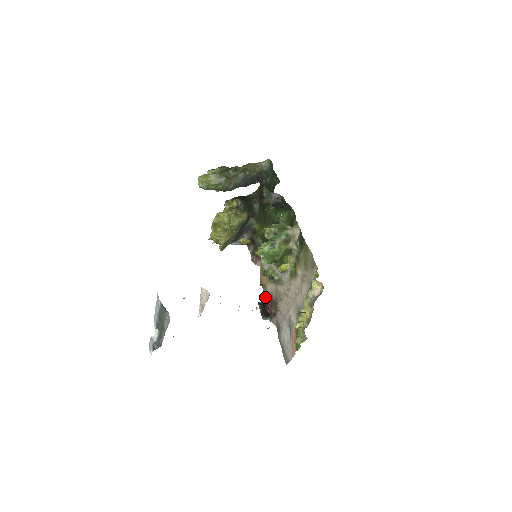
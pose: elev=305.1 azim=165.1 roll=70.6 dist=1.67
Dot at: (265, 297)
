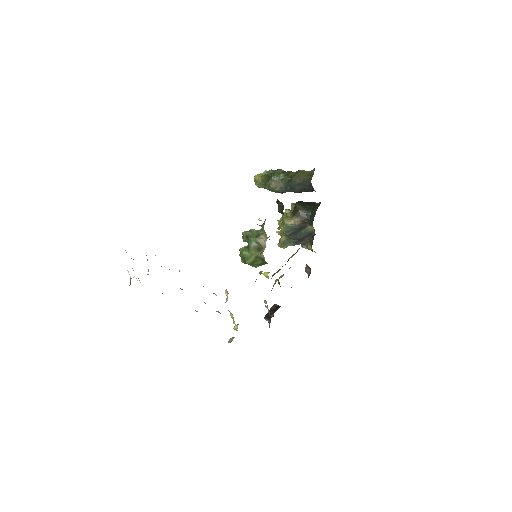
Dot at: occluded
